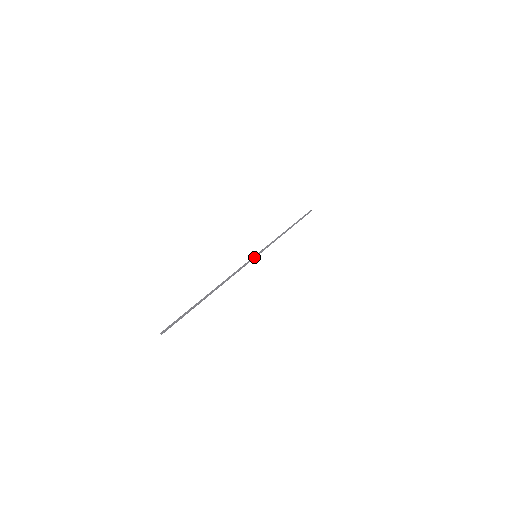
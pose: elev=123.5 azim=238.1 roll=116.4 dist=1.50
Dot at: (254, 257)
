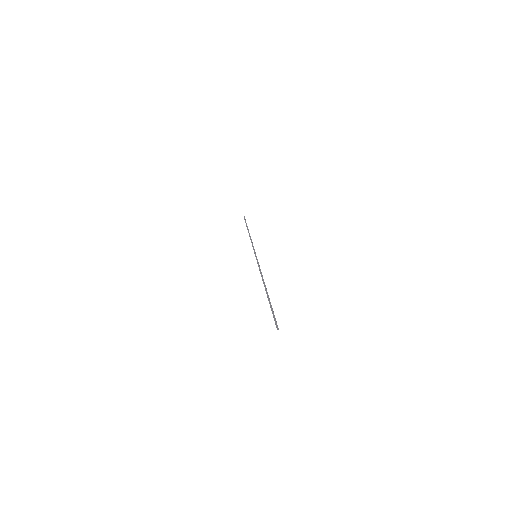
Dot at: (256, 257)
